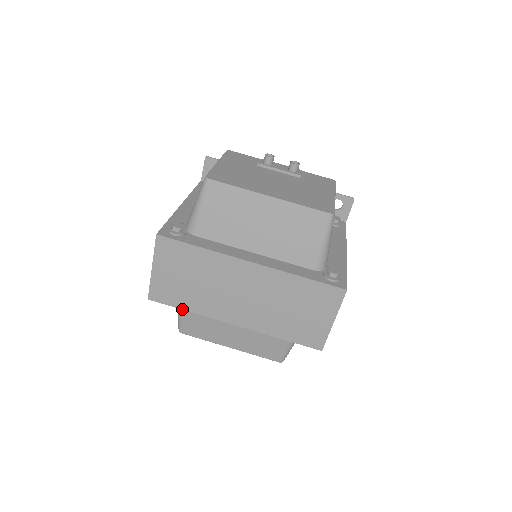
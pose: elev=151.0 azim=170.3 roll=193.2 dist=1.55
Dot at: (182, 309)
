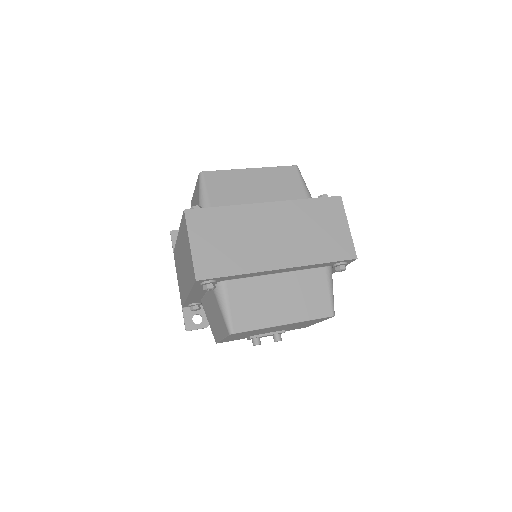
Dot at: (231, 276)
